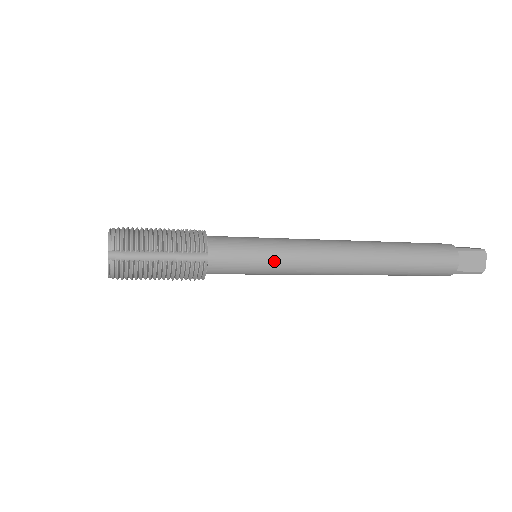
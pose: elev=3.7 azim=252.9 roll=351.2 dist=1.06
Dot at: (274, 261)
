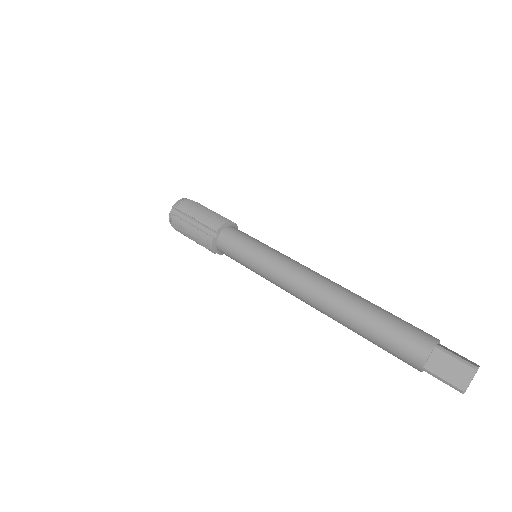
Dot at: (256, 261)
